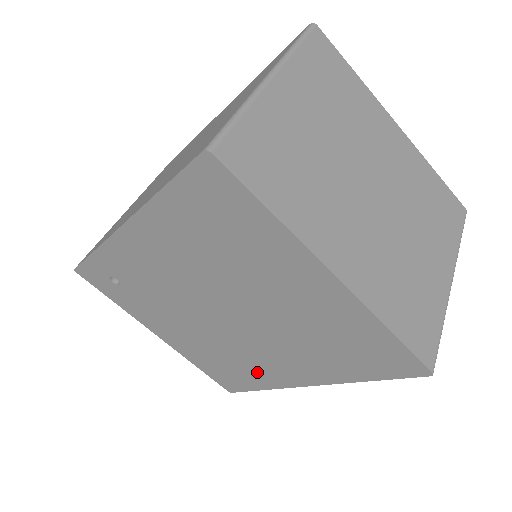
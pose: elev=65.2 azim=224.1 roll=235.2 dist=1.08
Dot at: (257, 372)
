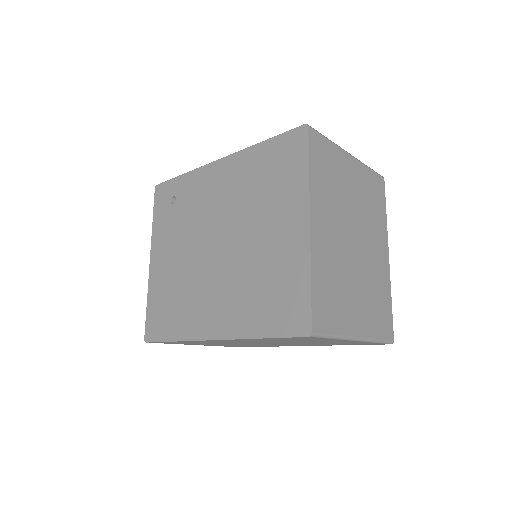
Dot at: (189, 316)
